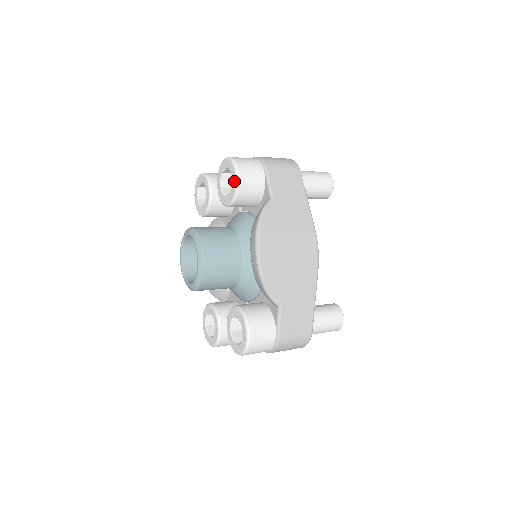
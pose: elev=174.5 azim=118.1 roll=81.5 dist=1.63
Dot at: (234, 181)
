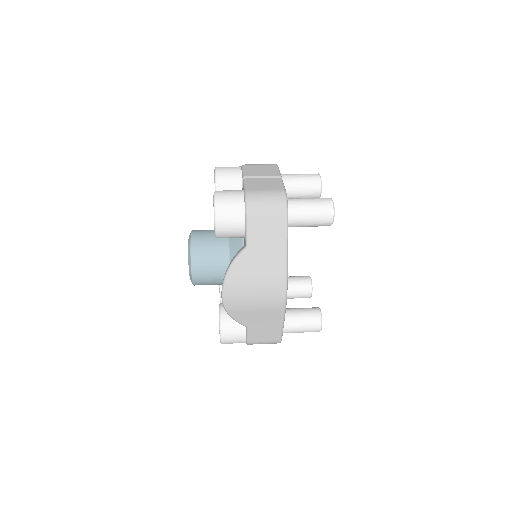
Dot at: (214, 226)
